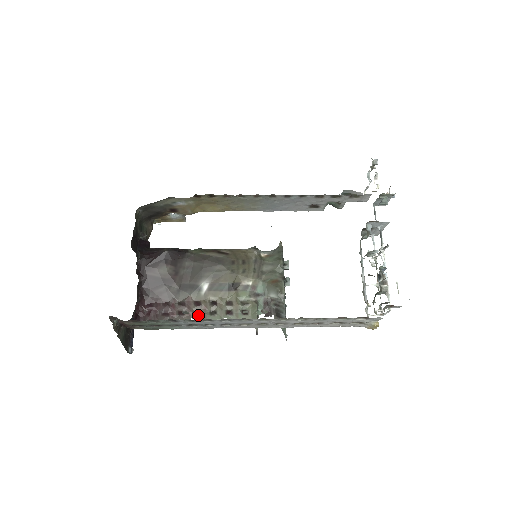
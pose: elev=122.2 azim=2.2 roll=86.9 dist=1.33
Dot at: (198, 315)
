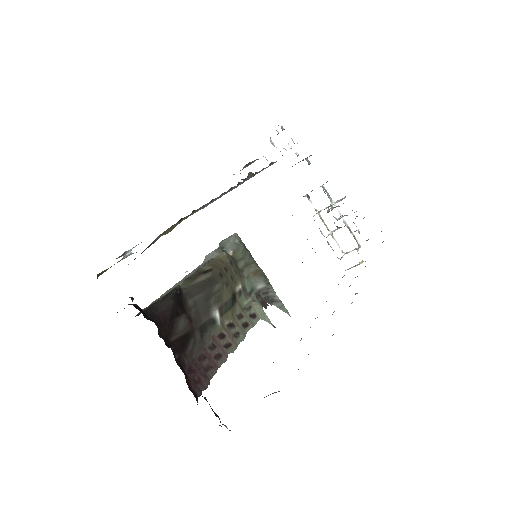
Dot at: (230, 347)
